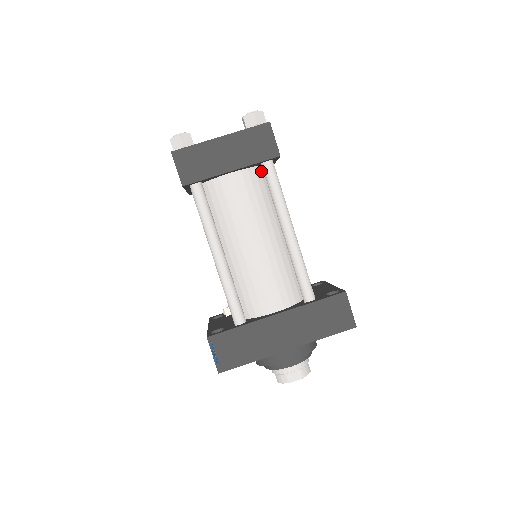
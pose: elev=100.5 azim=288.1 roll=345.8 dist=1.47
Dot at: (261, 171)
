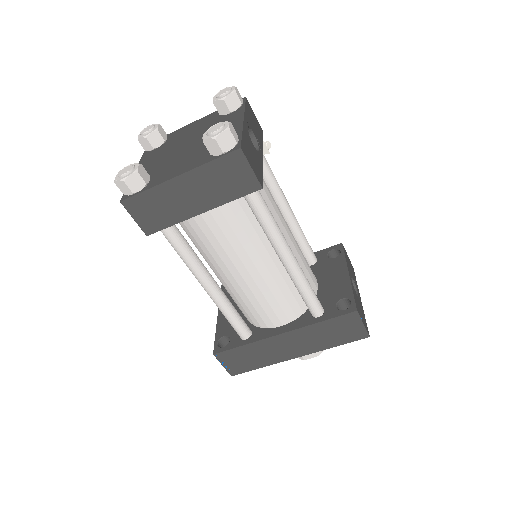
Dot at: occluded
